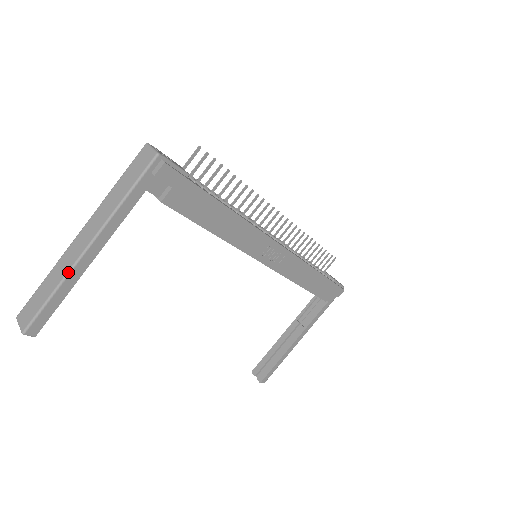
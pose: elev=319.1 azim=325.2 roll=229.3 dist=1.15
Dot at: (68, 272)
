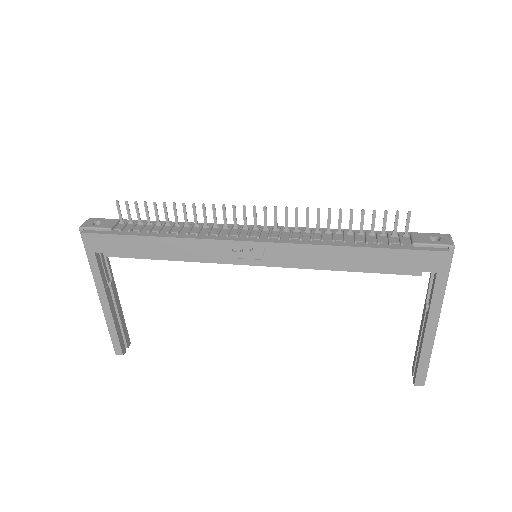
Dot at: (104, 315)
